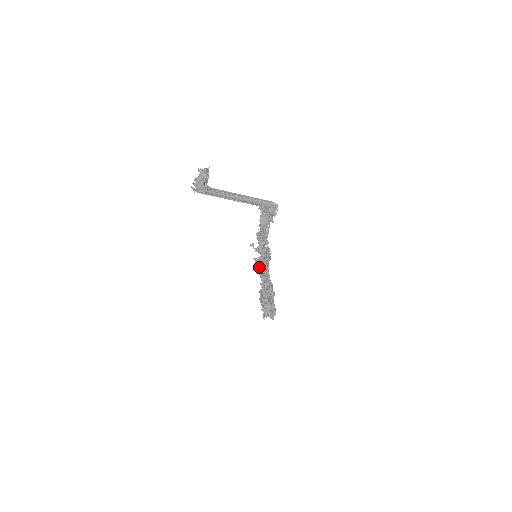
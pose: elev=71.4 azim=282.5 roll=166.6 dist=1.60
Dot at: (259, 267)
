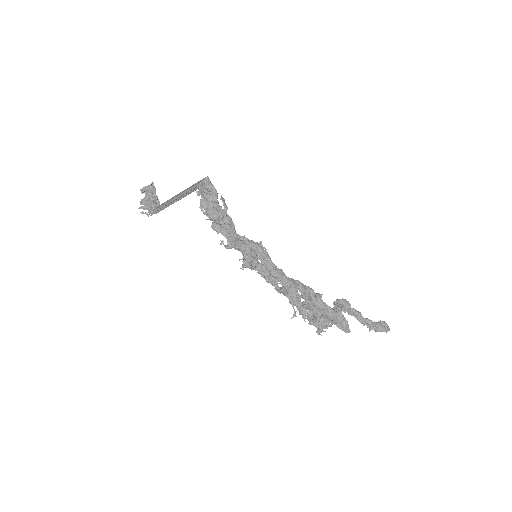
Dot at: (250, 267)
